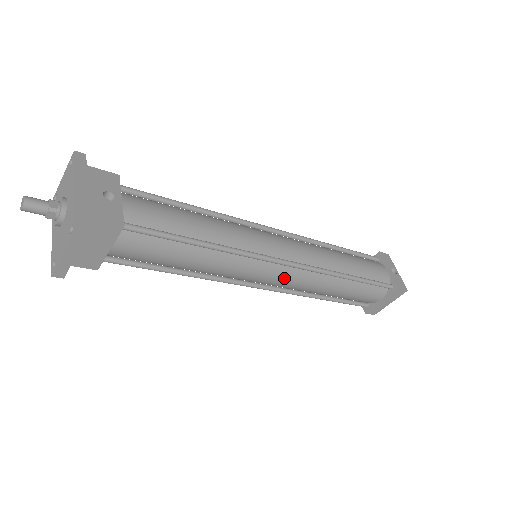
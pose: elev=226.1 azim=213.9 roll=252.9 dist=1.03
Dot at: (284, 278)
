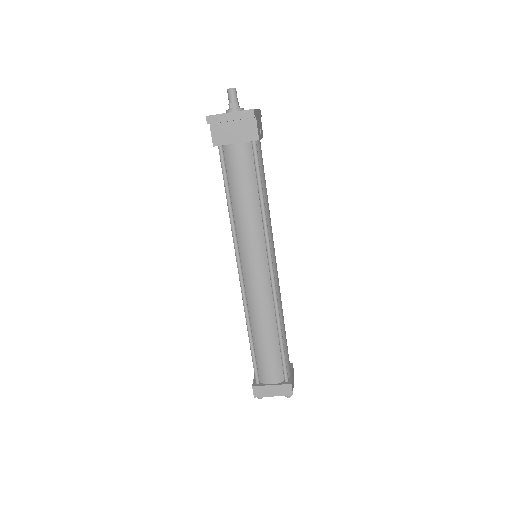
Dot at: (259, 280)
